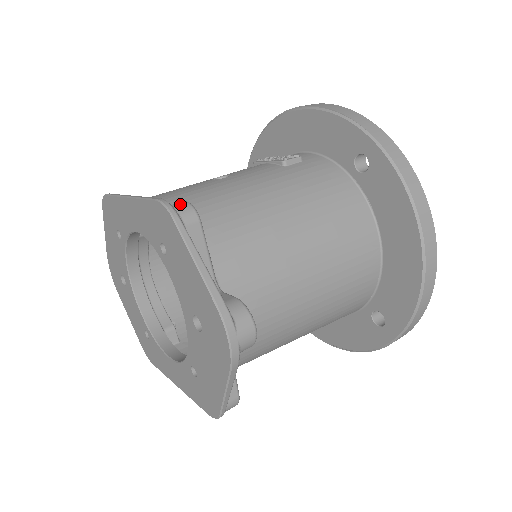
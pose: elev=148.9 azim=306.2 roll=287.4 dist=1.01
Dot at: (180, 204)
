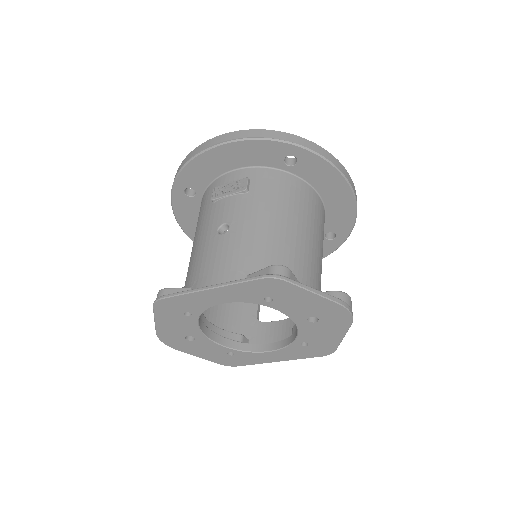
Dot at: (275, 270)
